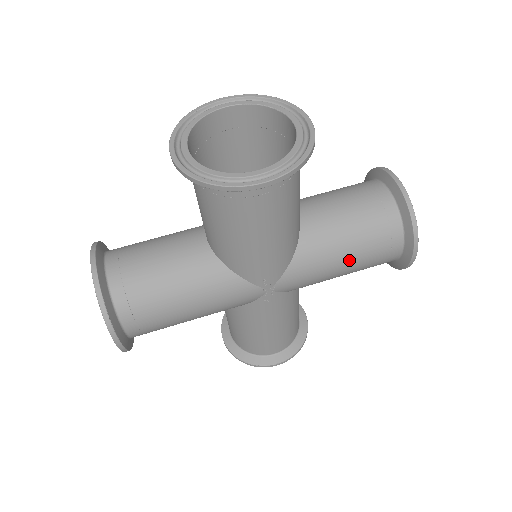
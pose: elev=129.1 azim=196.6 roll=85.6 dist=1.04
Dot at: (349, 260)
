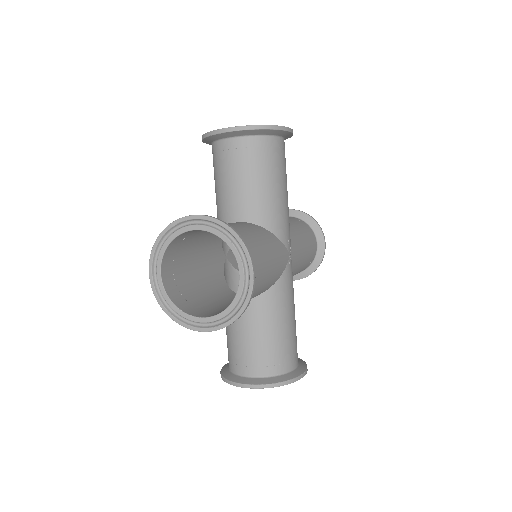
Dot at: (306, 242)
